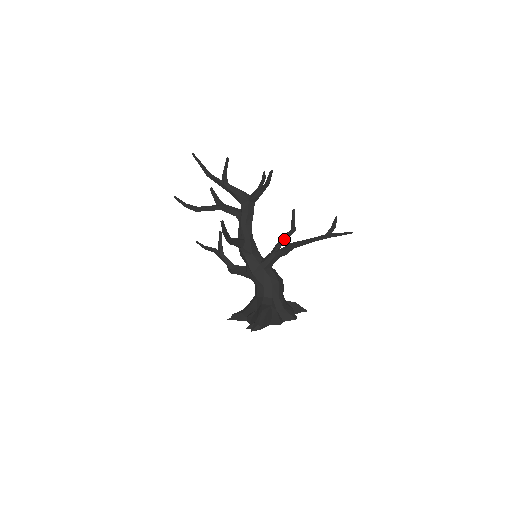
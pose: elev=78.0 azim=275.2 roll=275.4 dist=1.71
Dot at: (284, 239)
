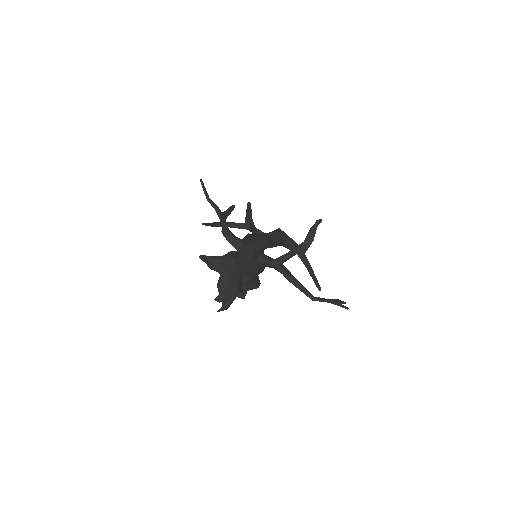
Dot at: (291, 257)
